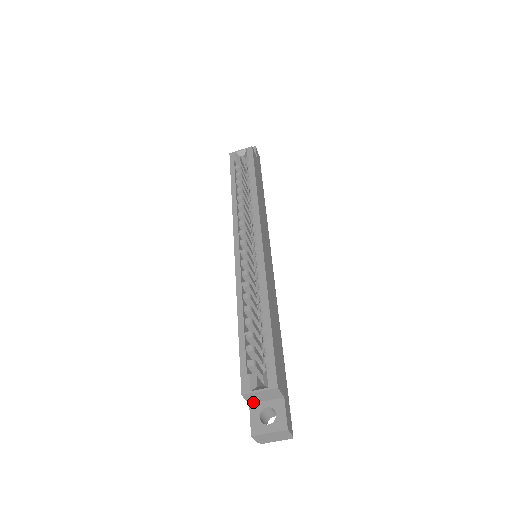
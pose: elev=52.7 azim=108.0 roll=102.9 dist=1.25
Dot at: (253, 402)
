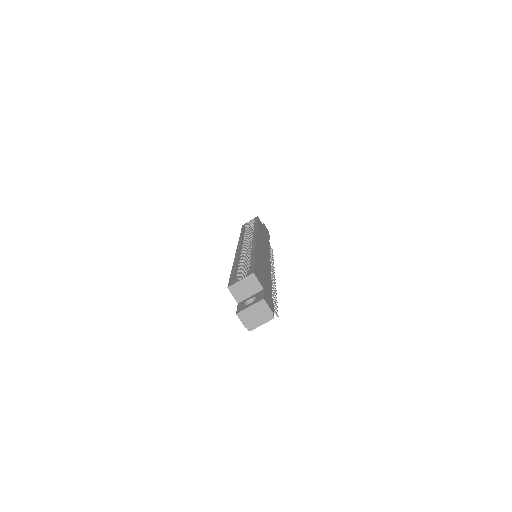
Dot at: (240, 300)
